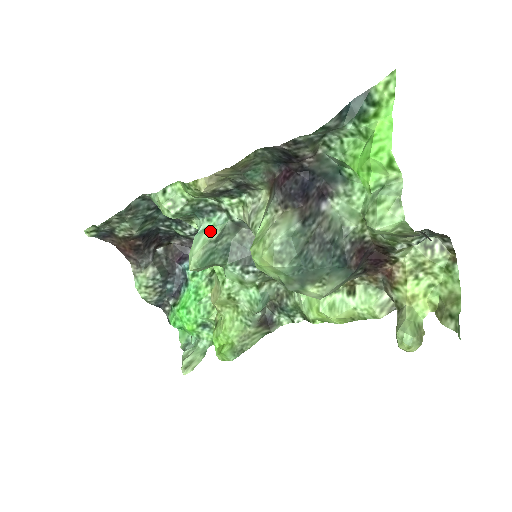
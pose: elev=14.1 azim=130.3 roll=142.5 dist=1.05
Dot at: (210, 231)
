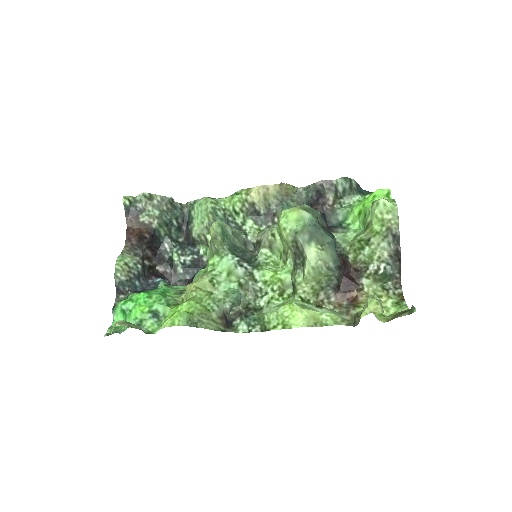
Dot at: occluded
